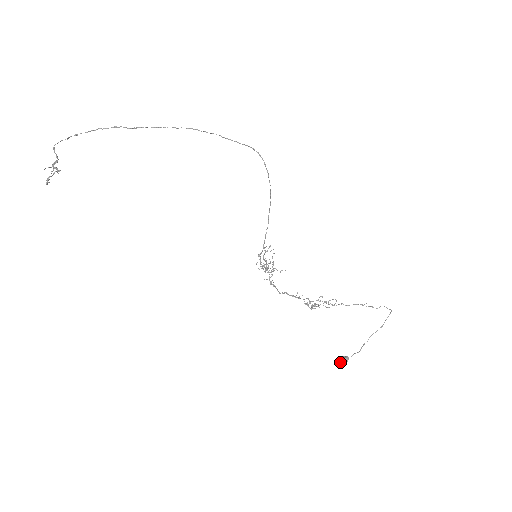
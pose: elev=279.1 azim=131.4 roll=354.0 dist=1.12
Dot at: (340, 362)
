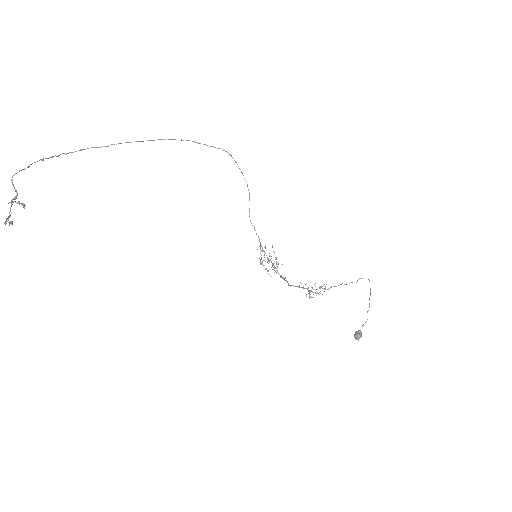
Dot at: (358, 336)
